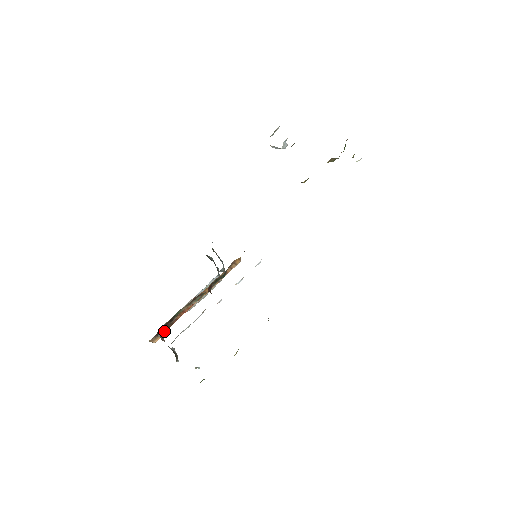
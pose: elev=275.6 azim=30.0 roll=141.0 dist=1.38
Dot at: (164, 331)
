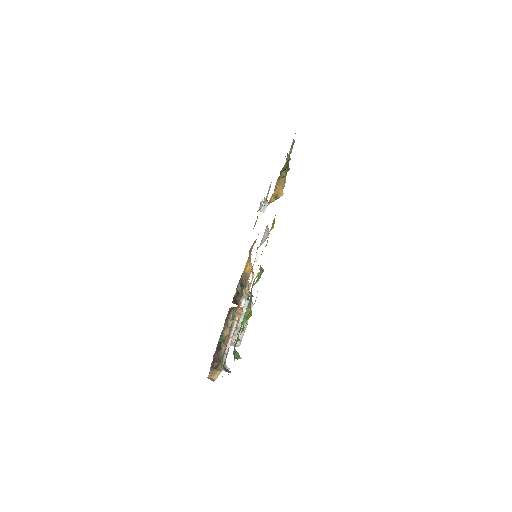
Dot at: (221, 366)
